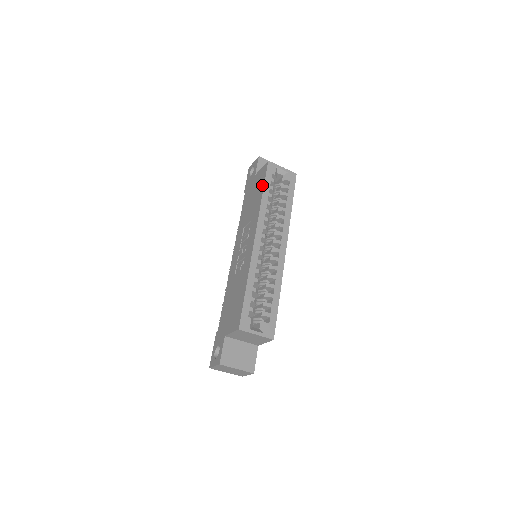
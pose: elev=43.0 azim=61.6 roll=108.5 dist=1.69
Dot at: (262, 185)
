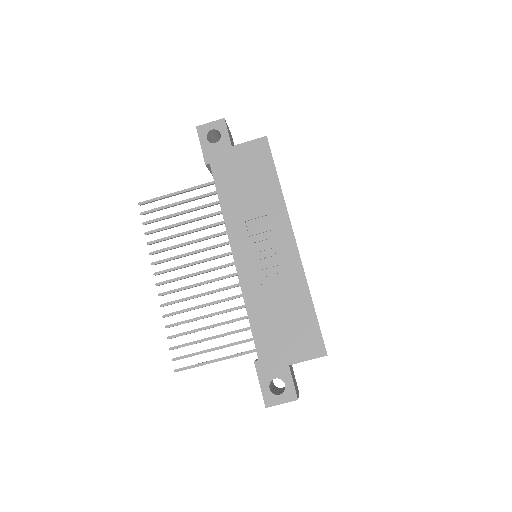
Dot at: (271, 169)
